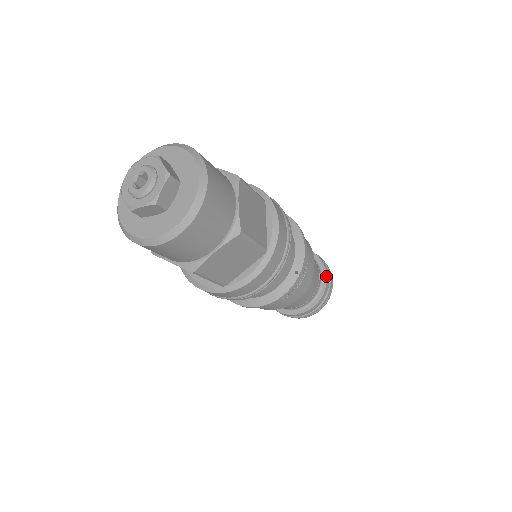
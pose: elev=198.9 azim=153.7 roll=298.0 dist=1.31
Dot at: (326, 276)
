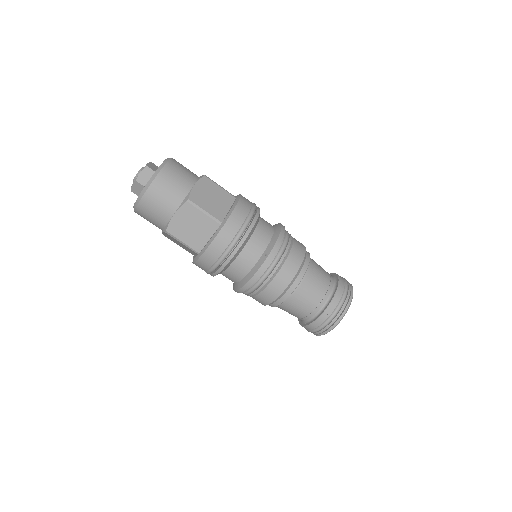
Dot at: (337, 288)
